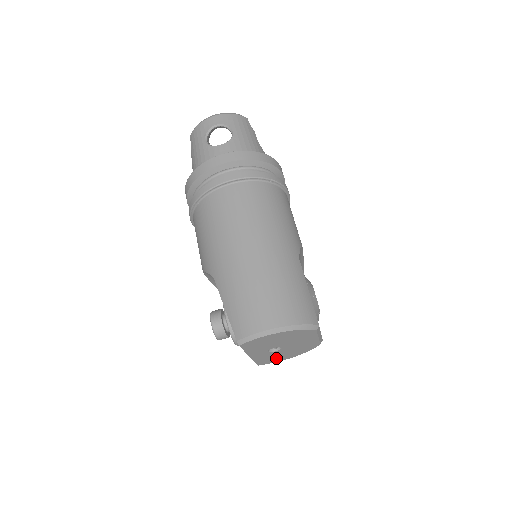
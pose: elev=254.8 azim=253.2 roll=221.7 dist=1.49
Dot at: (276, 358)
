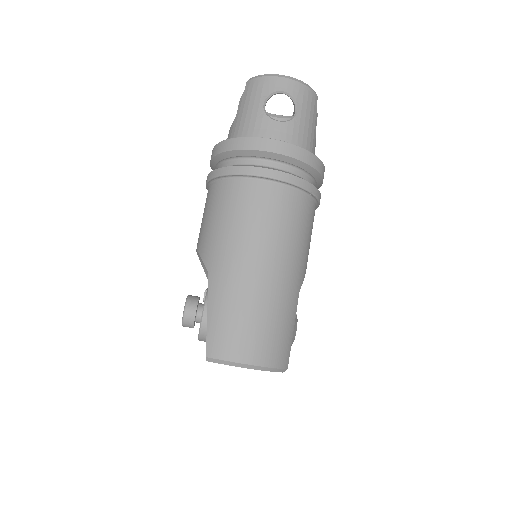
Dot at: occluded
